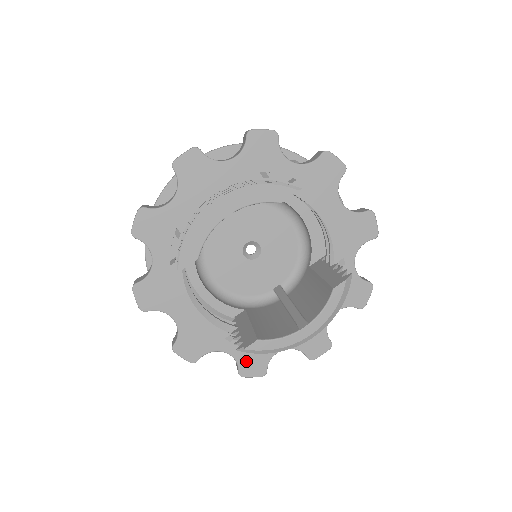
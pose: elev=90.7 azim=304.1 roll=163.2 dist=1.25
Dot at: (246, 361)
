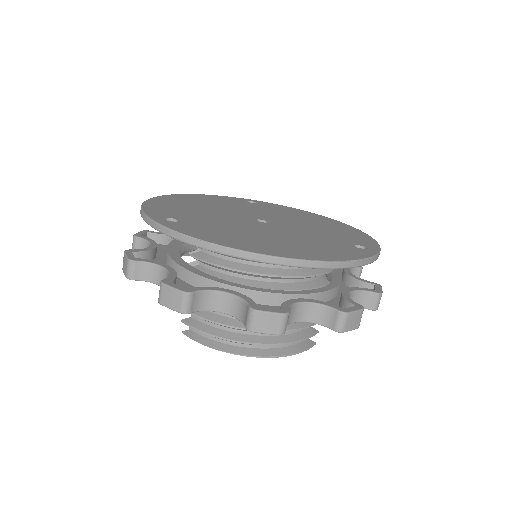
Dot at: occluded
